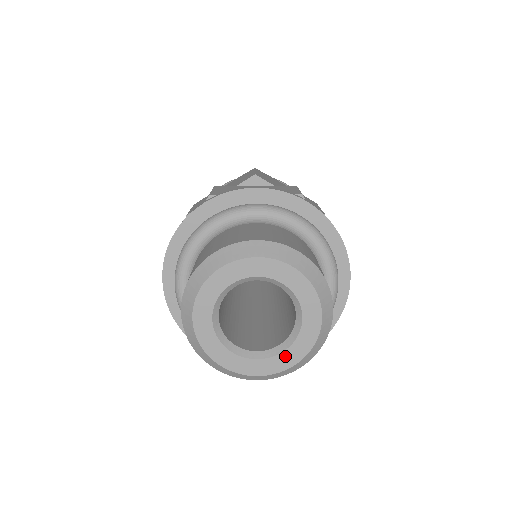
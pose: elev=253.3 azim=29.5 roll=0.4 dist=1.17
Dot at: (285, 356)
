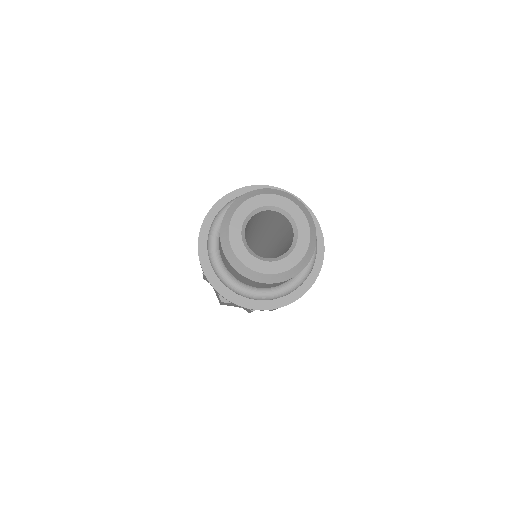
Dot at: (269, 265)
